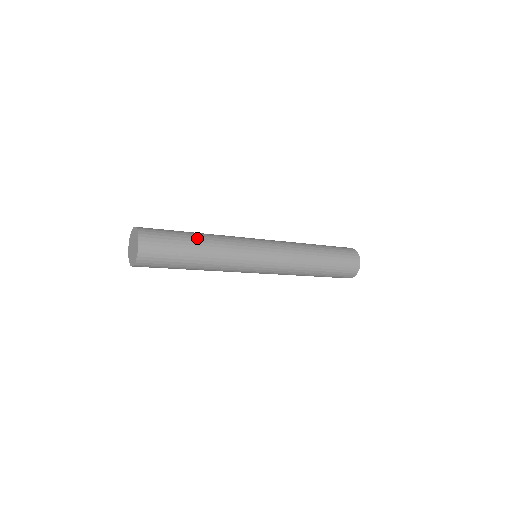
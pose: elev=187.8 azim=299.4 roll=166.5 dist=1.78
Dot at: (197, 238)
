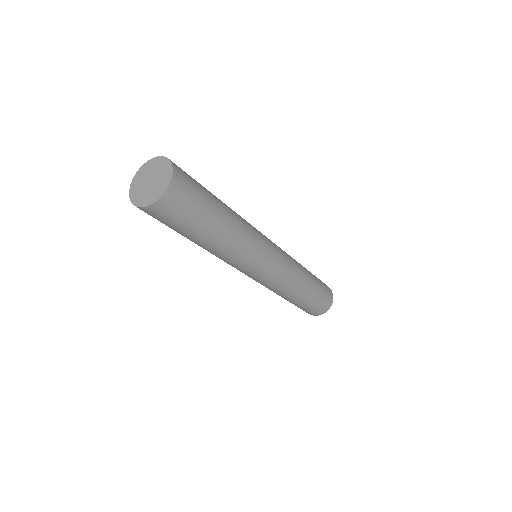
Dot at: occluded
